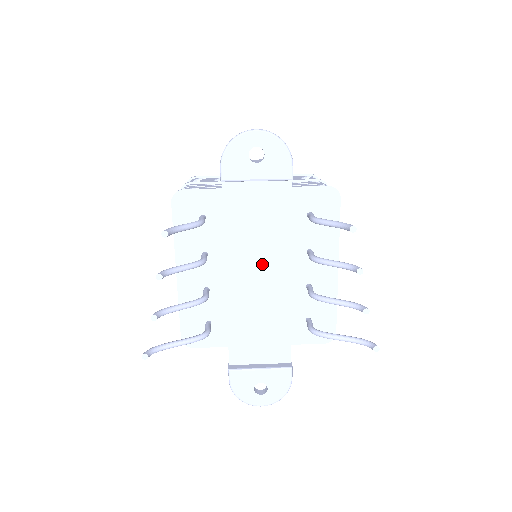
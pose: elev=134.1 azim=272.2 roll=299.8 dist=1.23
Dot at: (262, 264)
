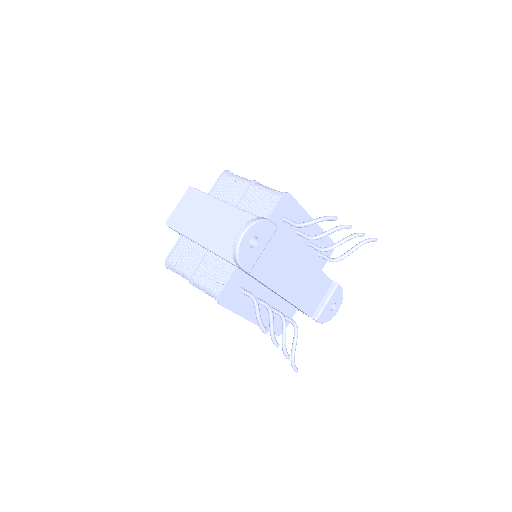
Dot at: (291, 271)
